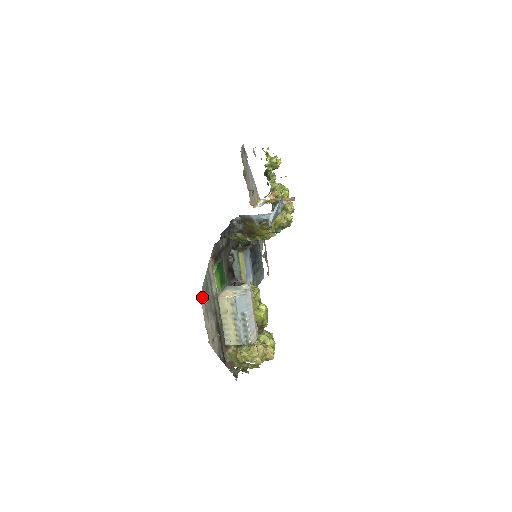
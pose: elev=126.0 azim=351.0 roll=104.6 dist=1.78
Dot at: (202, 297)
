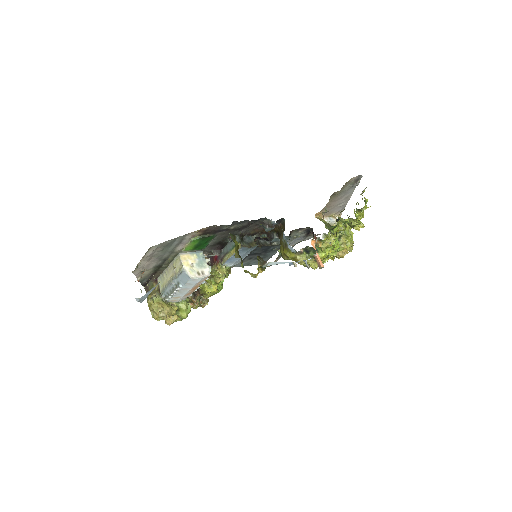
Dot at: (154, 248)
